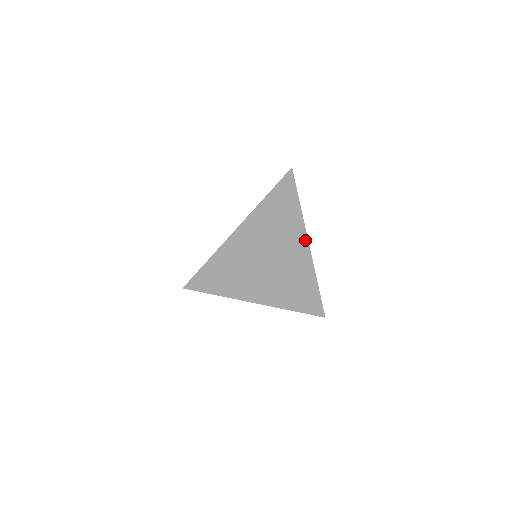
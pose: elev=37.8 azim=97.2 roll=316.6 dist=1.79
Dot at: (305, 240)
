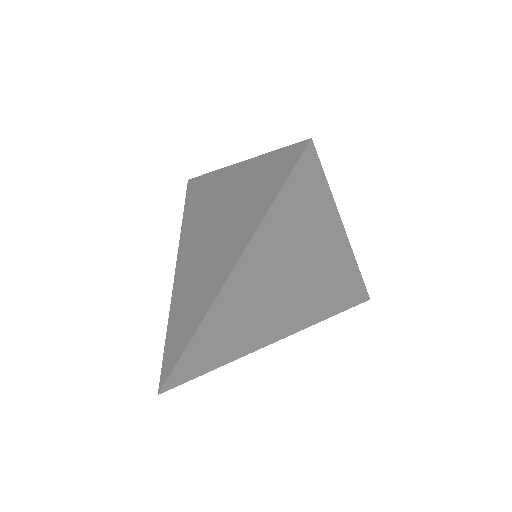
Dot at: (341, 236)
